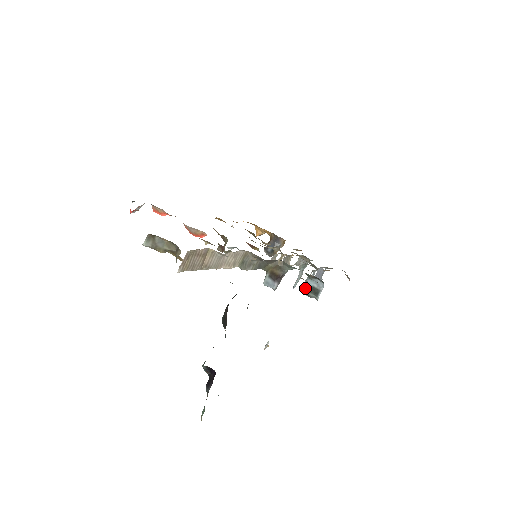
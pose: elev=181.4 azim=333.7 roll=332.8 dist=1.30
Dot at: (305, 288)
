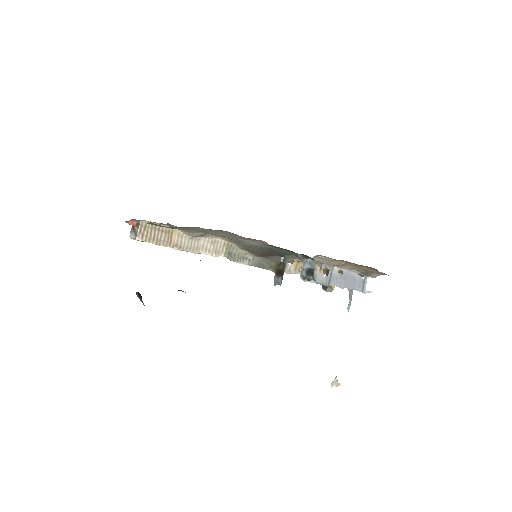
Dot at: (302, 272)
